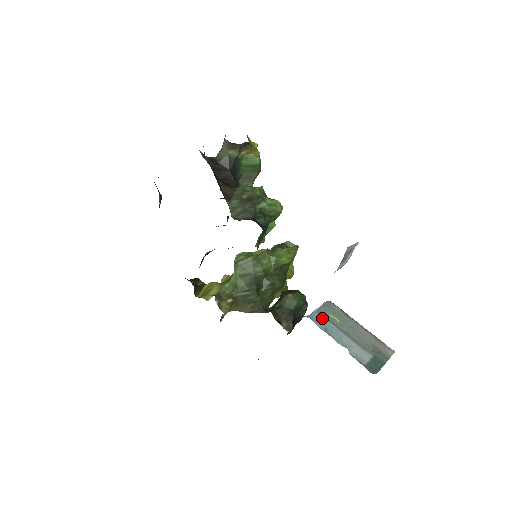
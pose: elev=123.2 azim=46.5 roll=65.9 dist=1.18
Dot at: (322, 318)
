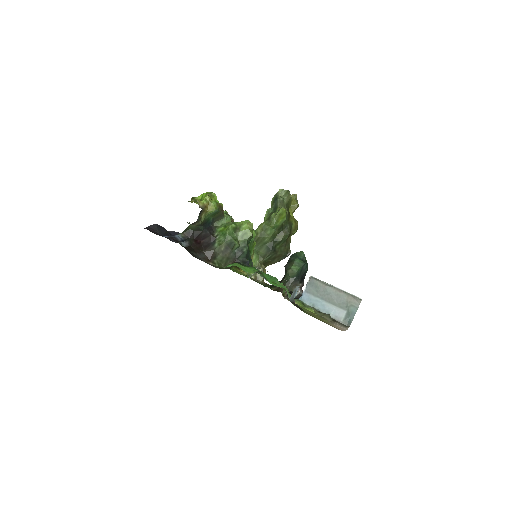
Dot at: (309, 296)
